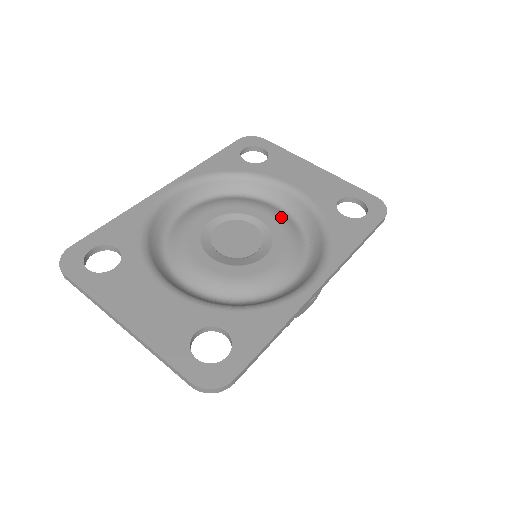
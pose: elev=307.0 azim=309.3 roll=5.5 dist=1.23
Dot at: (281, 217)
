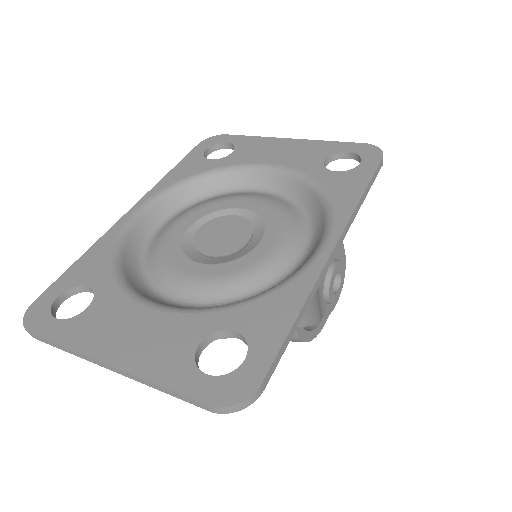
Dot at: (267, 199)
